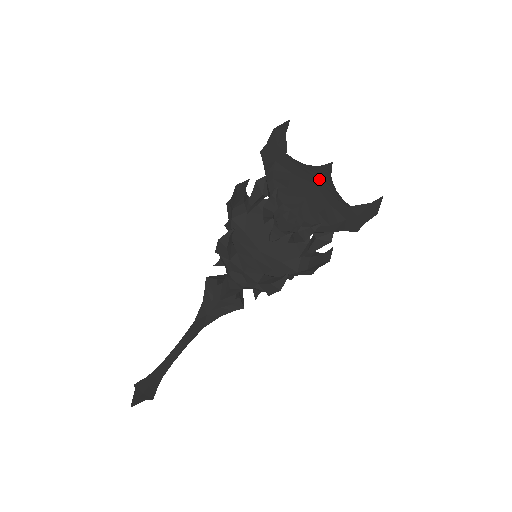
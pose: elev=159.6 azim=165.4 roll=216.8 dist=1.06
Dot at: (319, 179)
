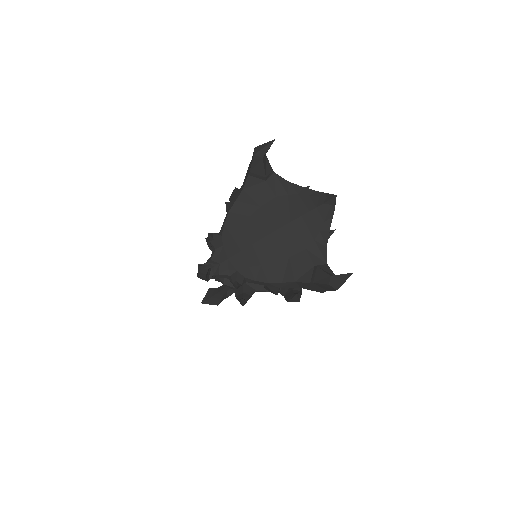
Dot at: (292, 220)
